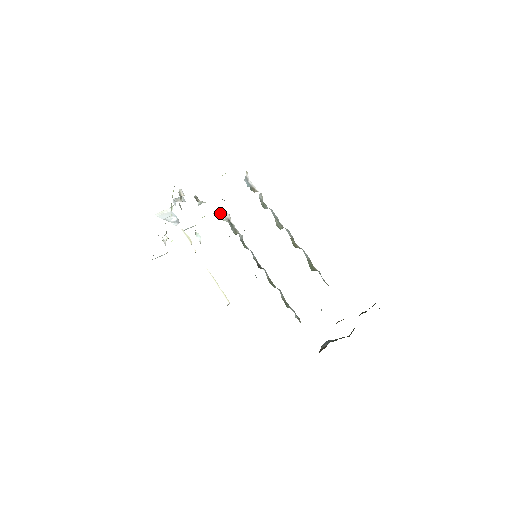
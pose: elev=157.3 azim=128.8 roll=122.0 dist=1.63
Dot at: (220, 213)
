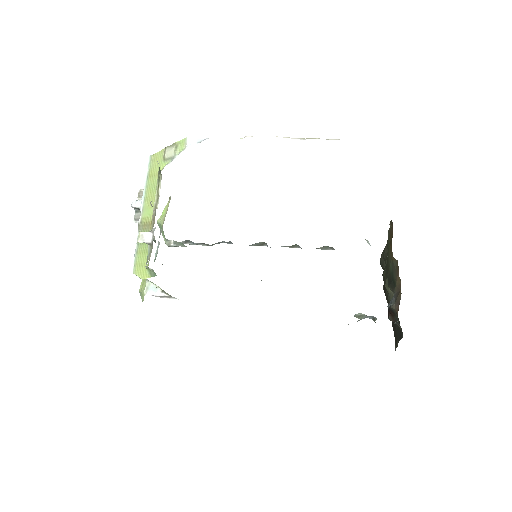
Dot at: occluded
